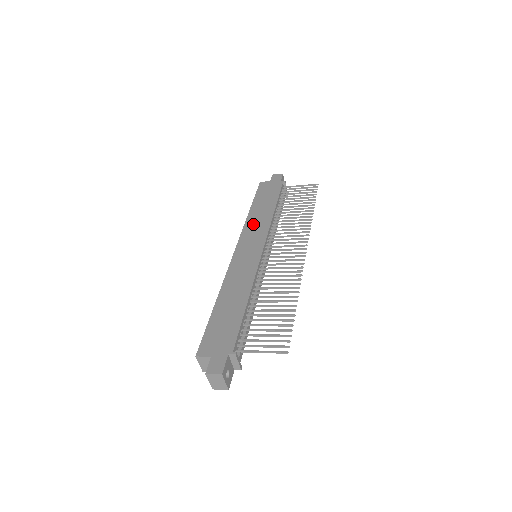
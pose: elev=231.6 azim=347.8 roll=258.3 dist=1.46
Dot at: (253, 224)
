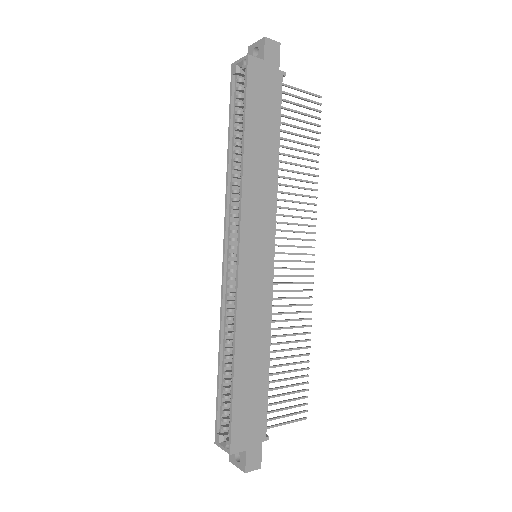
Dot at: (255, 192)
